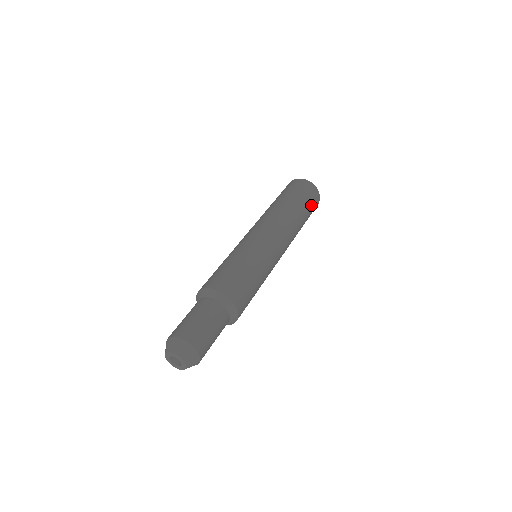
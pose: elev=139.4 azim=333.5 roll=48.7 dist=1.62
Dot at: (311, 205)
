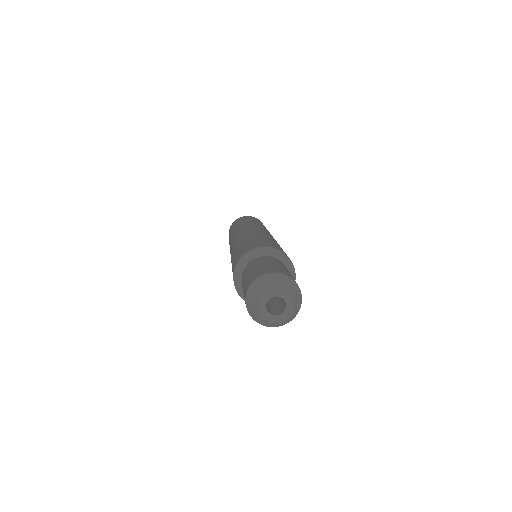
Dot at: occluded
